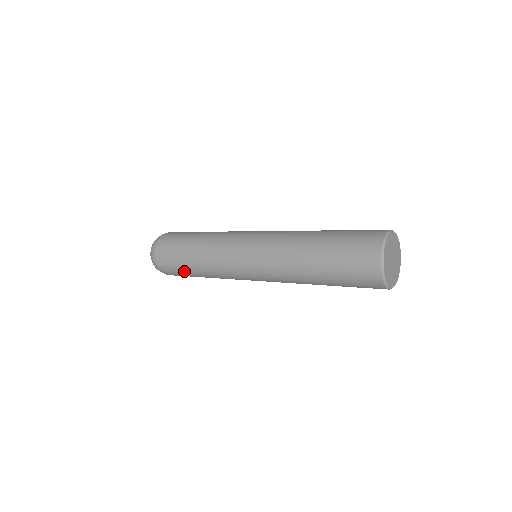
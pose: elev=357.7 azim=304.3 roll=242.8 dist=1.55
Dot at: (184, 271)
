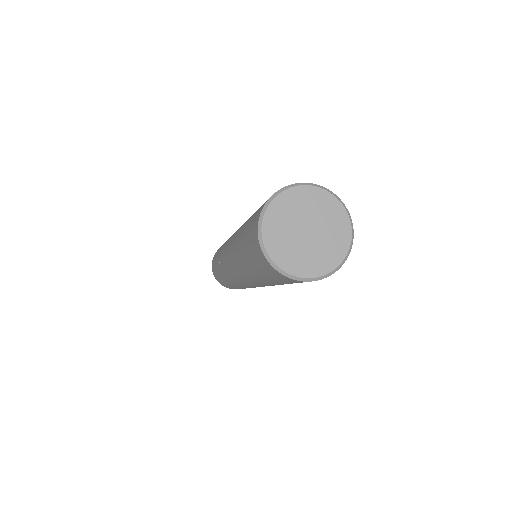
Dot at: (232, 287)
